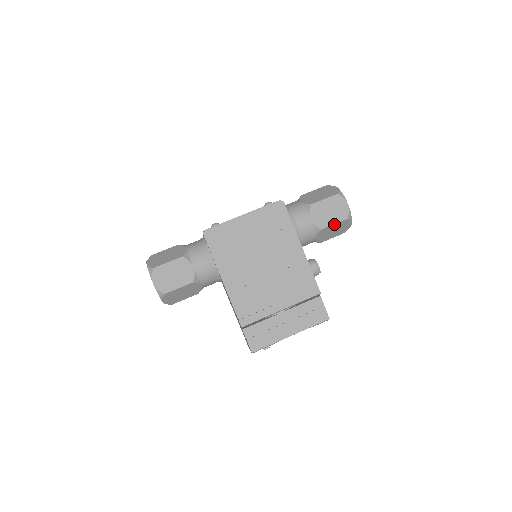
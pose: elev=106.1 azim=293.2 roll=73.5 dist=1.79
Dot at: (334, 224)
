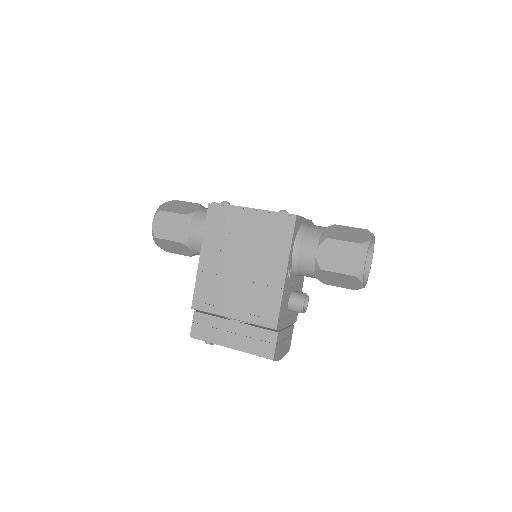
Dot at: (337, 272)
